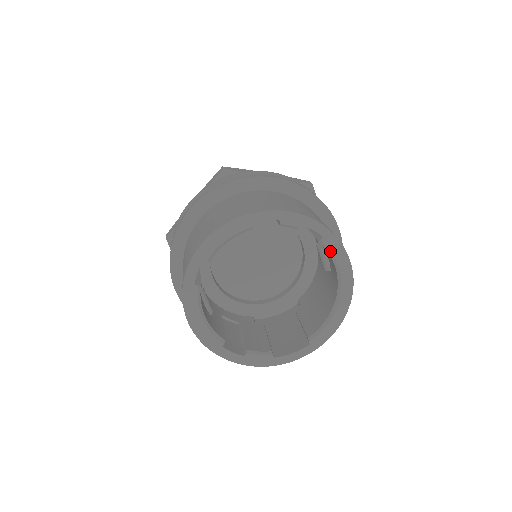
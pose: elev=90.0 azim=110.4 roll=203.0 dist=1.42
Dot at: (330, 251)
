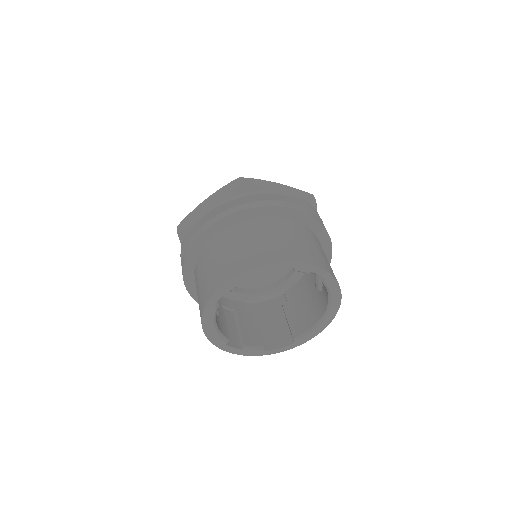
Dot at: (328, 288)
